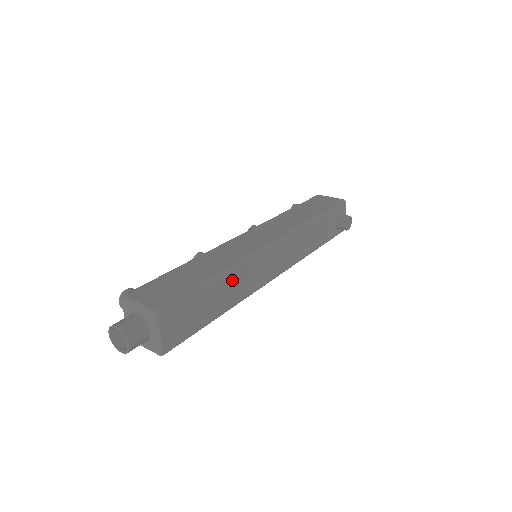
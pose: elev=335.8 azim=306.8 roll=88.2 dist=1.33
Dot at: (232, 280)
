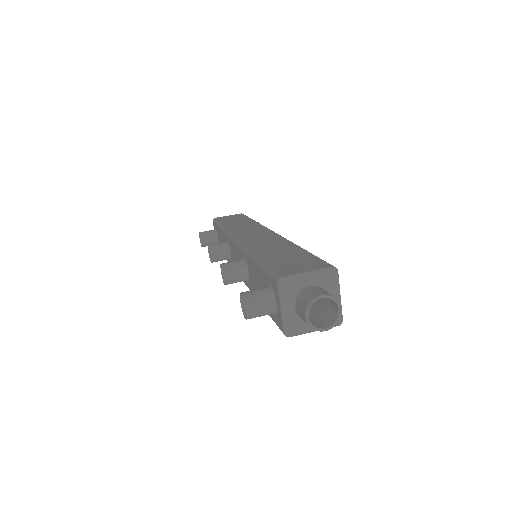
Dot at: occluded
